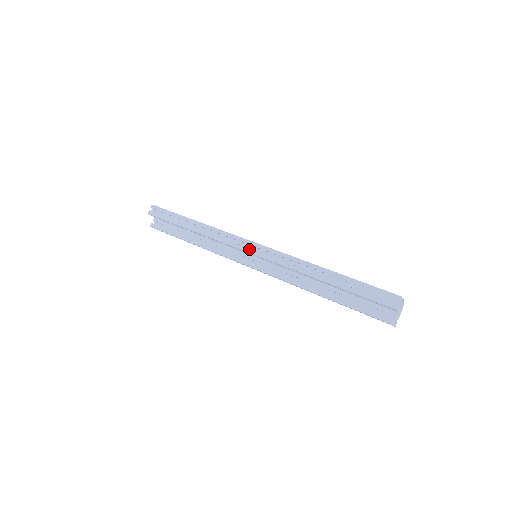
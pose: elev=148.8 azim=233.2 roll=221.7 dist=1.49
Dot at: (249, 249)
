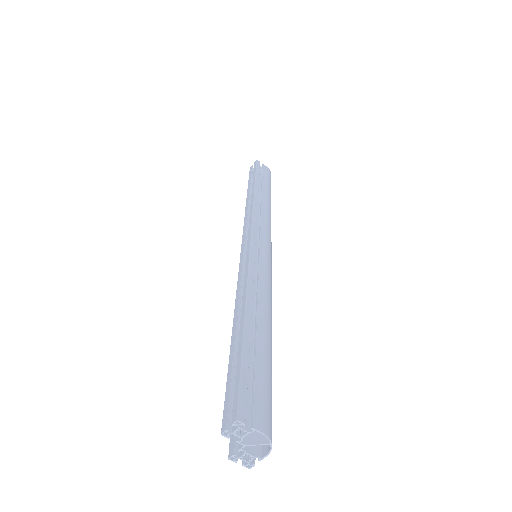
Dot at: (244, 241)
